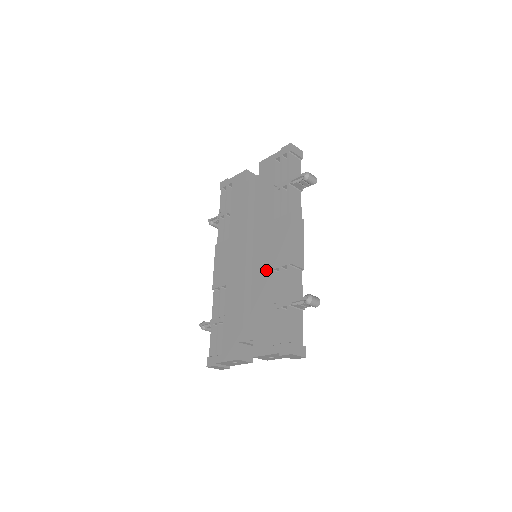
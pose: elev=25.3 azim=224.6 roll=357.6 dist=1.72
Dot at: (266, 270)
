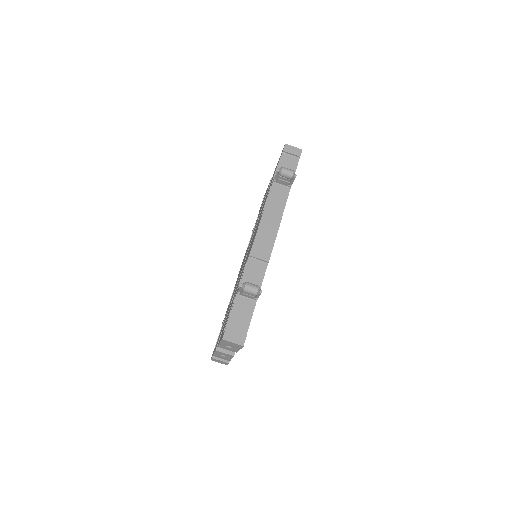
Dot at: (244, 265)
